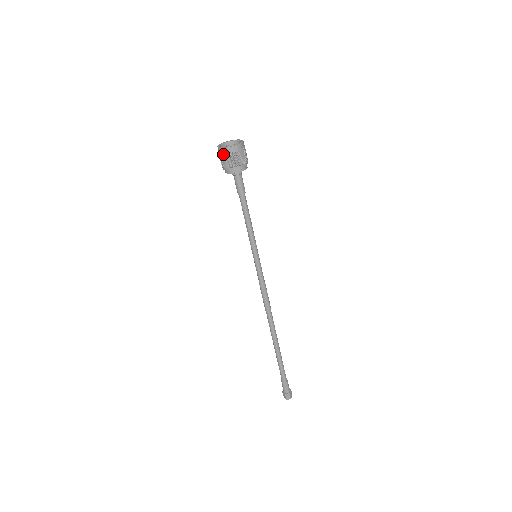
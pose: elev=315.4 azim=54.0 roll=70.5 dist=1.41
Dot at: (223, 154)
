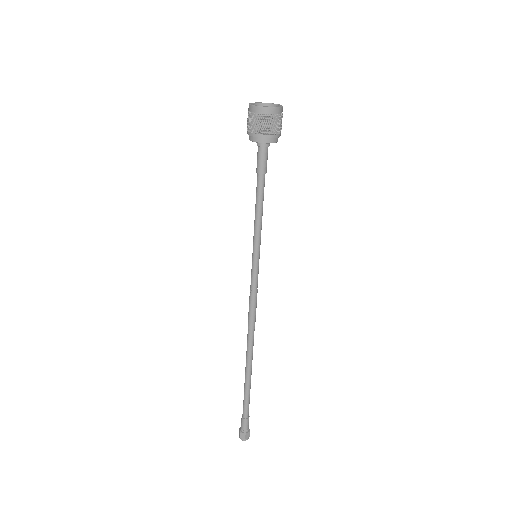
Dot at: (250, 113)
